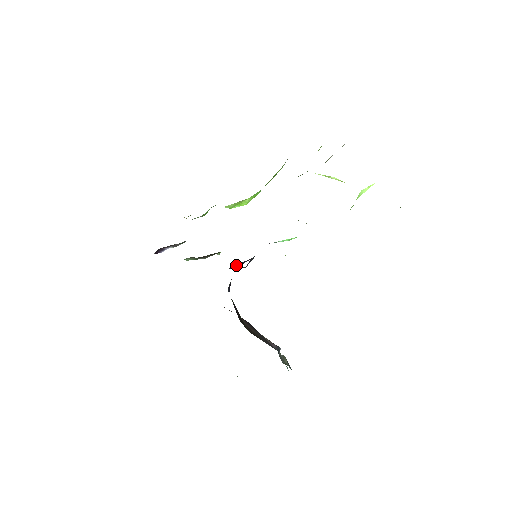
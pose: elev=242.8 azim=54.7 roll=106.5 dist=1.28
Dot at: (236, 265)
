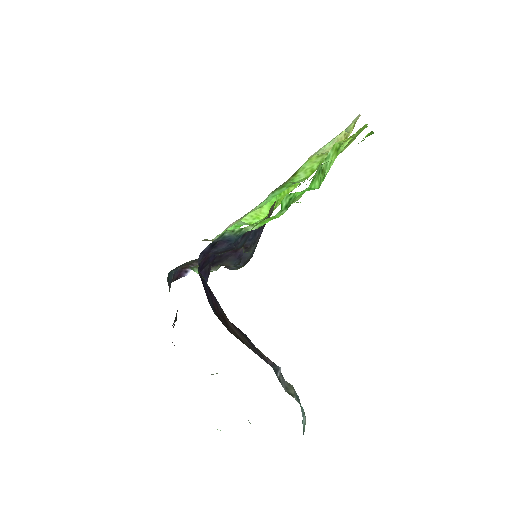
Dot at: (227, 260)
